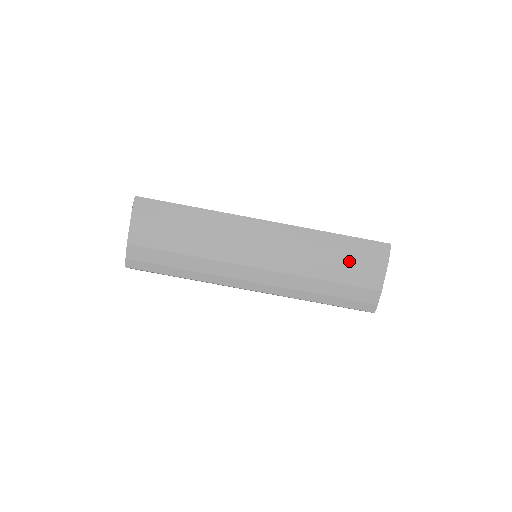
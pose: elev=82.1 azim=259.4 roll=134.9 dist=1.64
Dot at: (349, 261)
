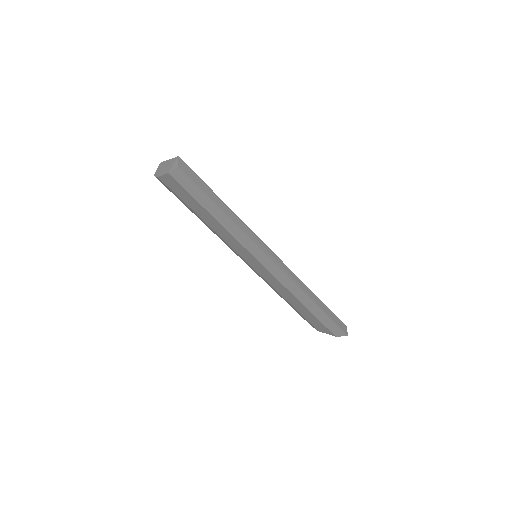
Dot at: (311, 315)
